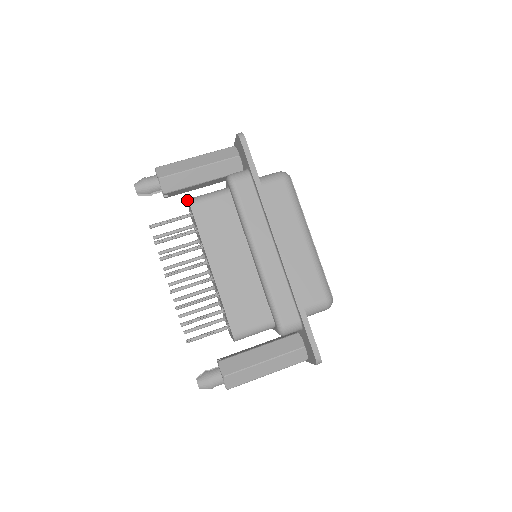
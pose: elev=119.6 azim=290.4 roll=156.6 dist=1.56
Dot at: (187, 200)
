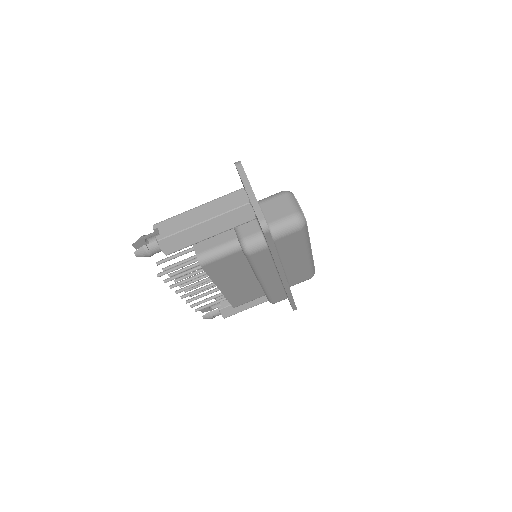
Dot at: occluded
